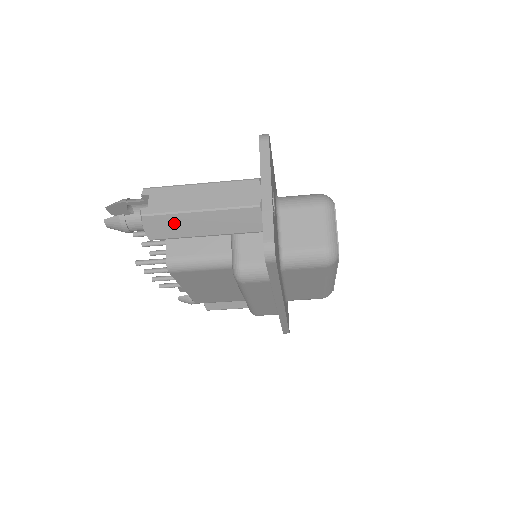
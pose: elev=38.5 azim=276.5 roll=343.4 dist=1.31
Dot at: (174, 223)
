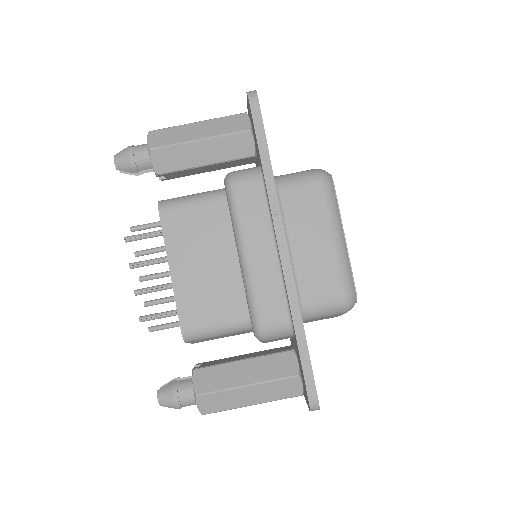
Dot at: (174, 133)
